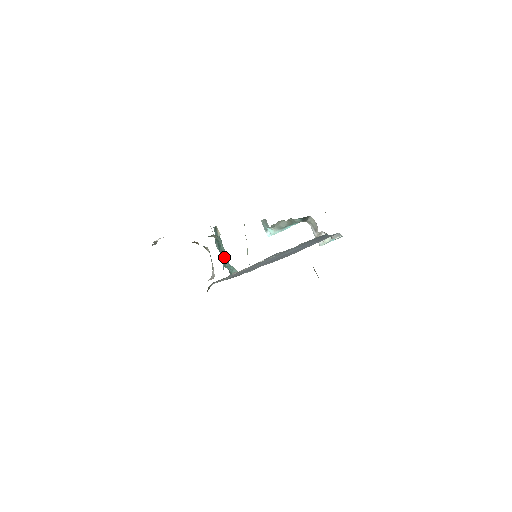
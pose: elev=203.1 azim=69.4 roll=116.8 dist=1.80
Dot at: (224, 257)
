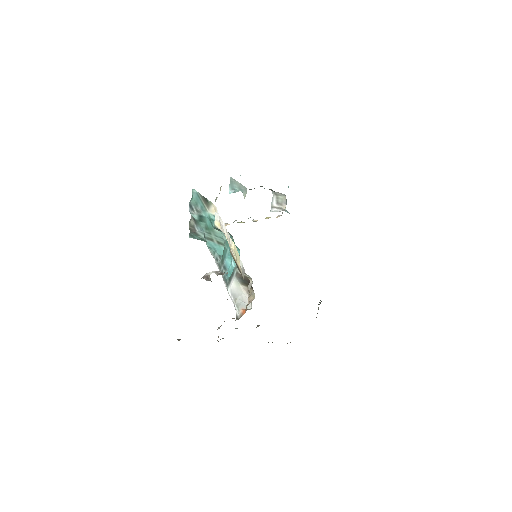
Dot at: (209, 237)
